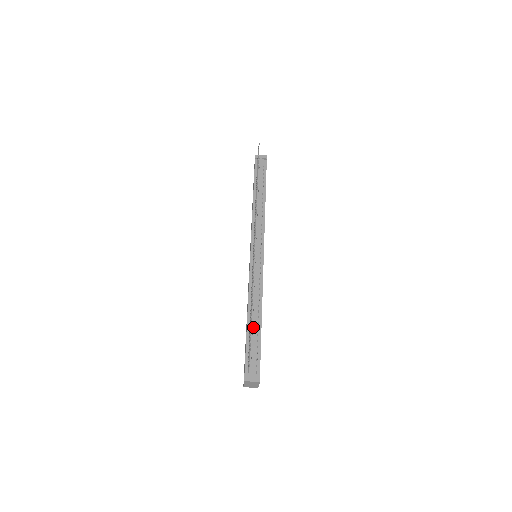
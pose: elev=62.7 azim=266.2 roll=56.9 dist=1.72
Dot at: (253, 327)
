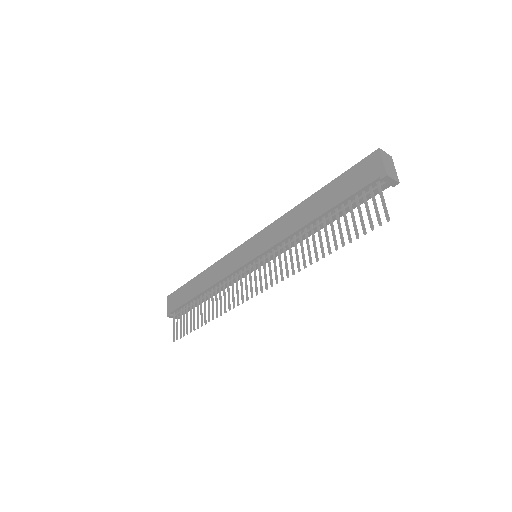
Dot at: occluded
